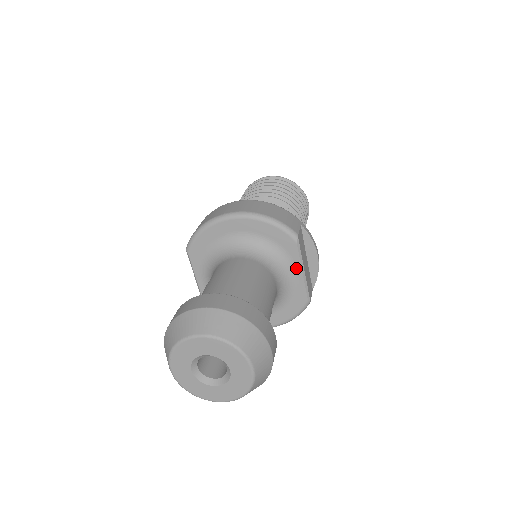
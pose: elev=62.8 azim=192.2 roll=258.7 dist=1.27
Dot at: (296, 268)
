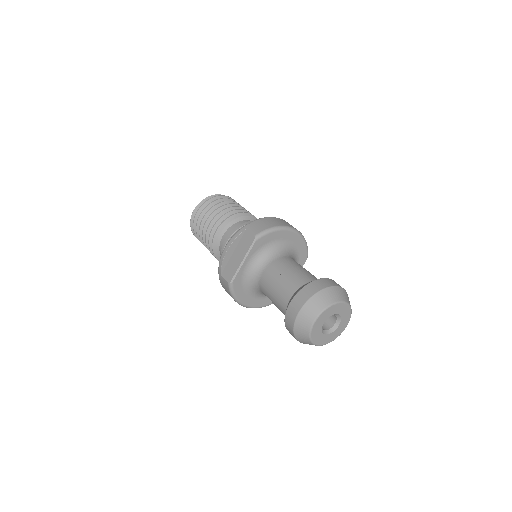
Dot at: occluded
